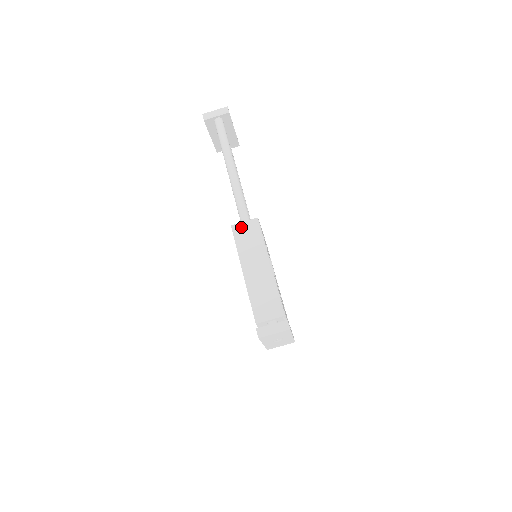
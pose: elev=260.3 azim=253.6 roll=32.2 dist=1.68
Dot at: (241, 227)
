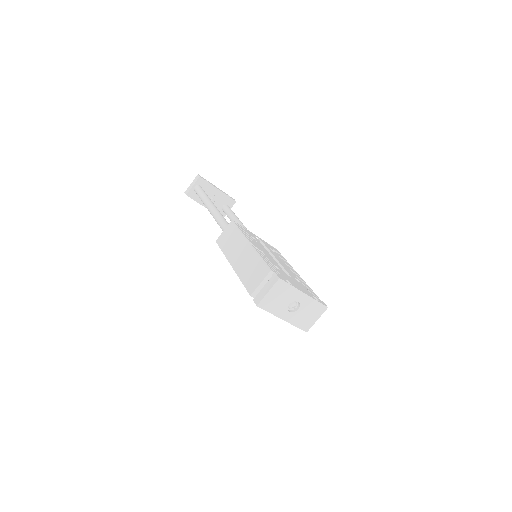
Dot at: (222, 236)
